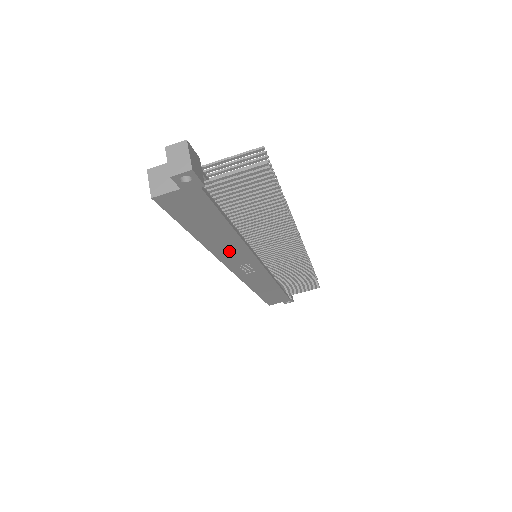
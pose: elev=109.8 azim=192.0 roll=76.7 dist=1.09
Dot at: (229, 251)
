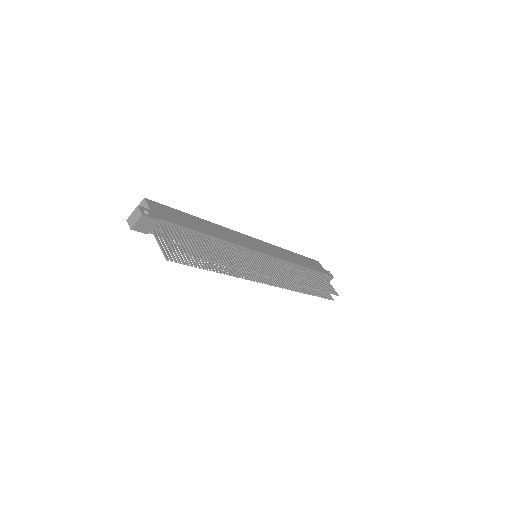
Dot at: occluded
